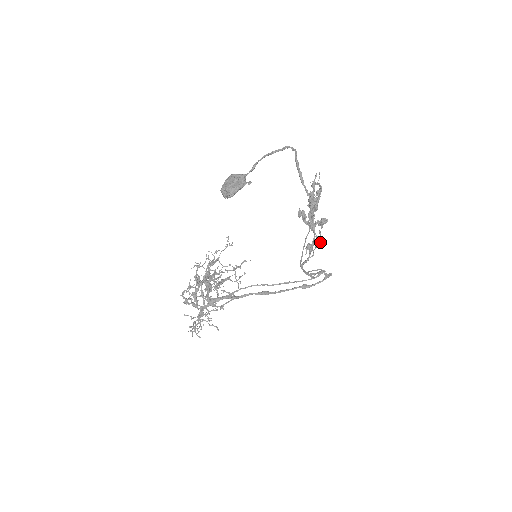
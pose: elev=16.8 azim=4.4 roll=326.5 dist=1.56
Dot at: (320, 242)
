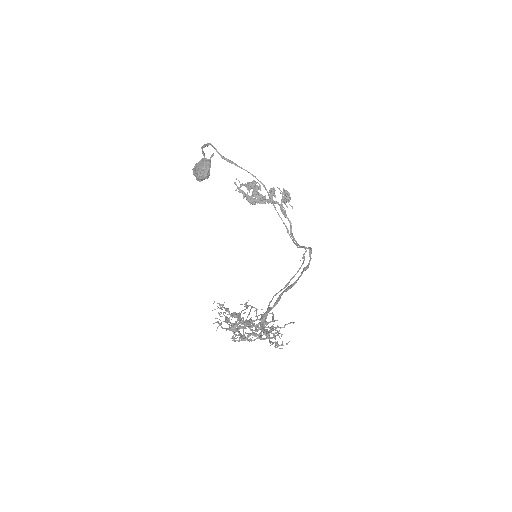
Dot at: (287, 192)
